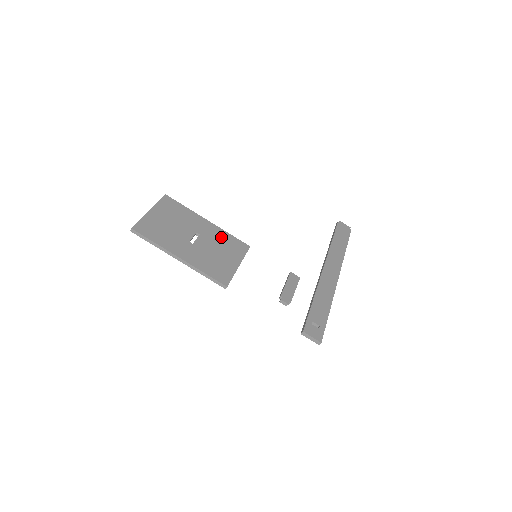
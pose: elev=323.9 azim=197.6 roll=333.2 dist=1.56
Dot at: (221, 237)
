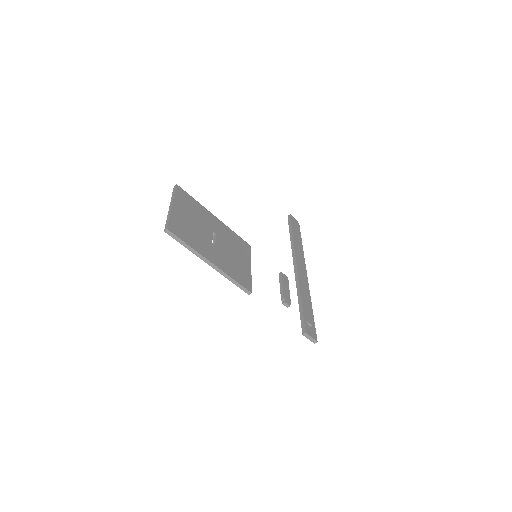
Dot at: (230, 236)
